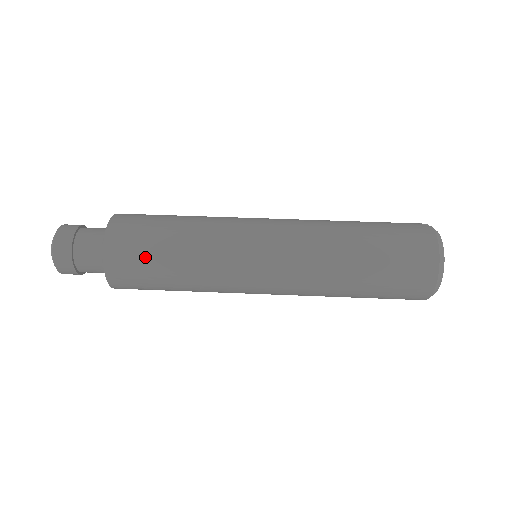
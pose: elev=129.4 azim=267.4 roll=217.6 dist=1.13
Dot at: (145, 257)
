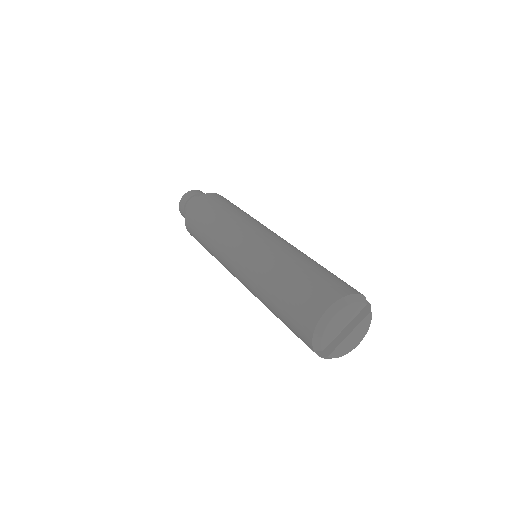
Dot at: (207, 208)
